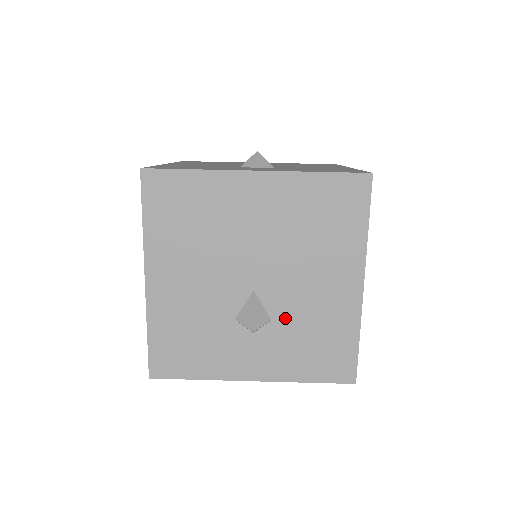
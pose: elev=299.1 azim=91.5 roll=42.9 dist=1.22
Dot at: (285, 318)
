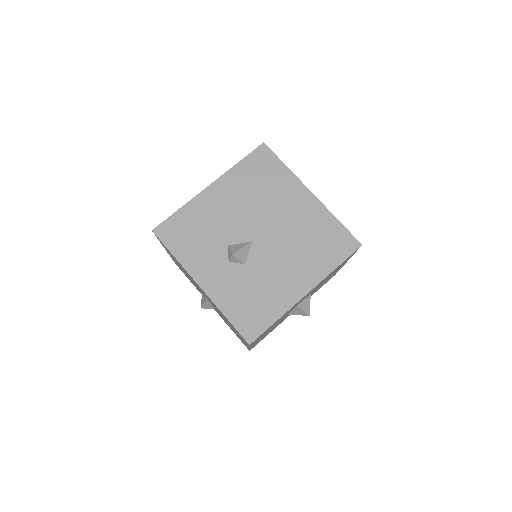
Dot at: (220, 315)
